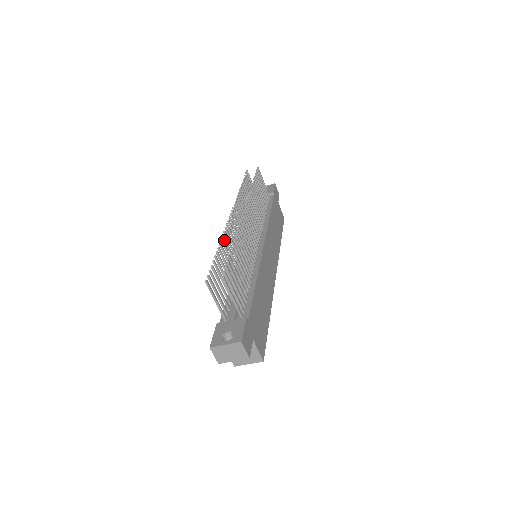
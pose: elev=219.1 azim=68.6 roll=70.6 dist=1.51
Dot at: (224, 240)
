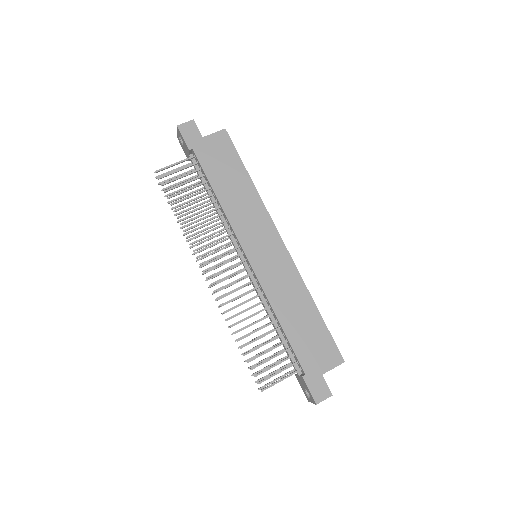
Dot at: occluded
